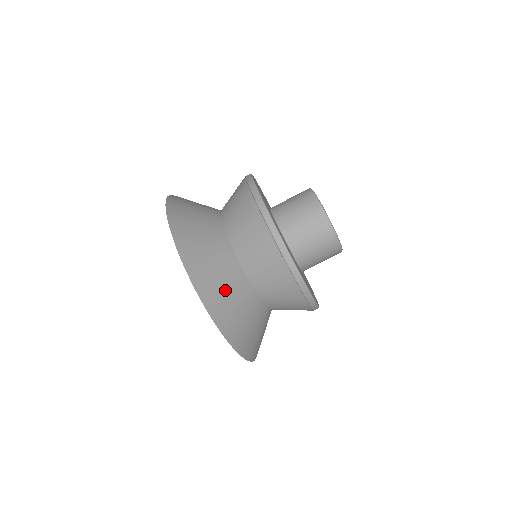
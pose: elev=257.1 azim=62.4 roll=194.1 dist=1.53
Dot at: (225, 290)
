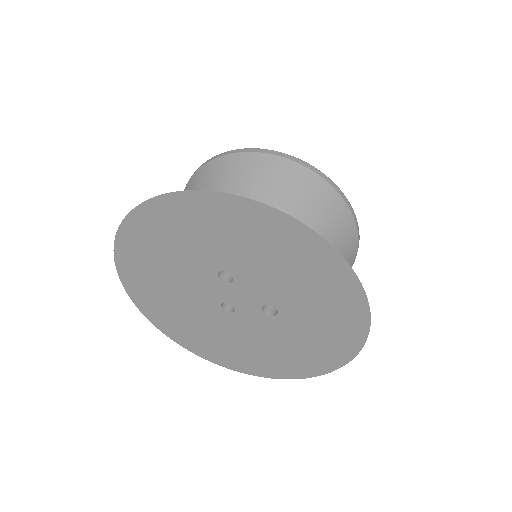
Dot at: occluded
